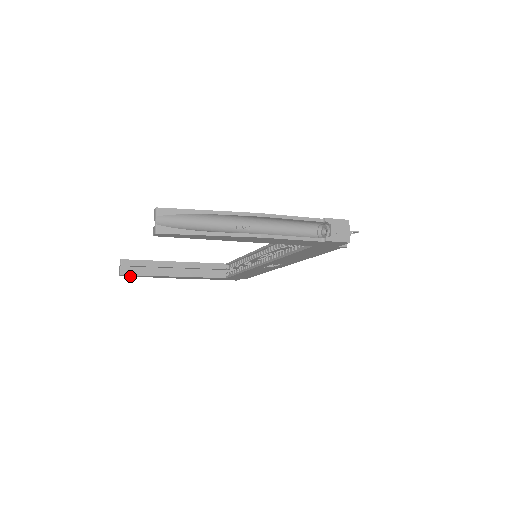
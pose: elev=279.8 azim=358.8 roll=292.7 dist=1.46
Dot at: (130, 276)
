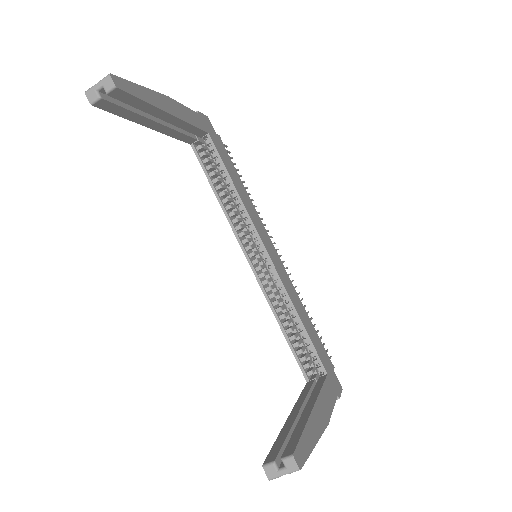
Dot at: occluded
